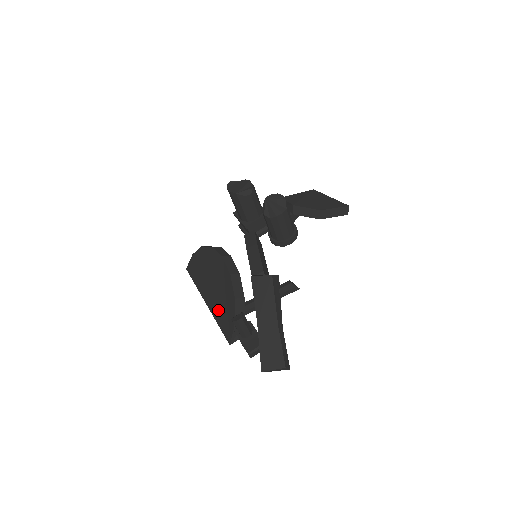
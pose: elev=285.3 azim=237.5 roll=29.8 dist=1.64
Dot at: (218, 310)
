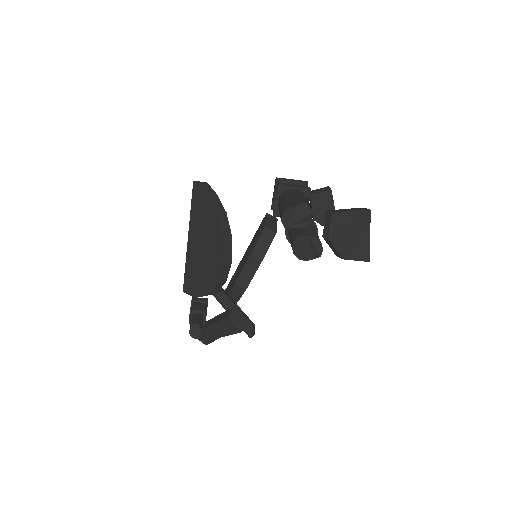
Dot at: (192, 266)
